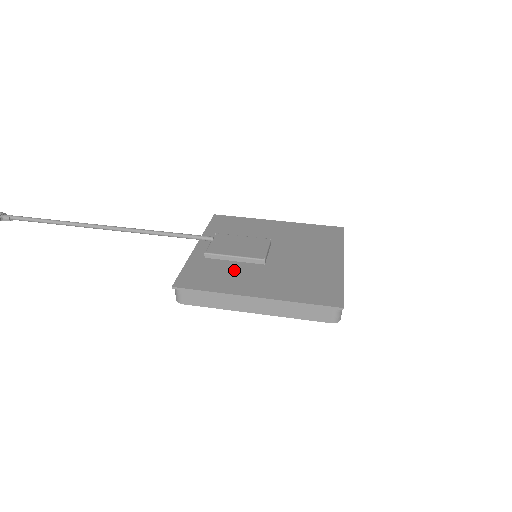
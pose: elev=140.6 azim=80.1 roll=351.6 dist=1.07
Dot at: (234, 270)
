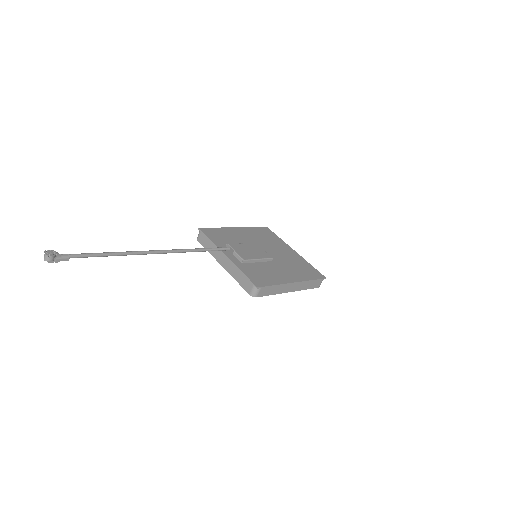
Dot at: (266, 268)
